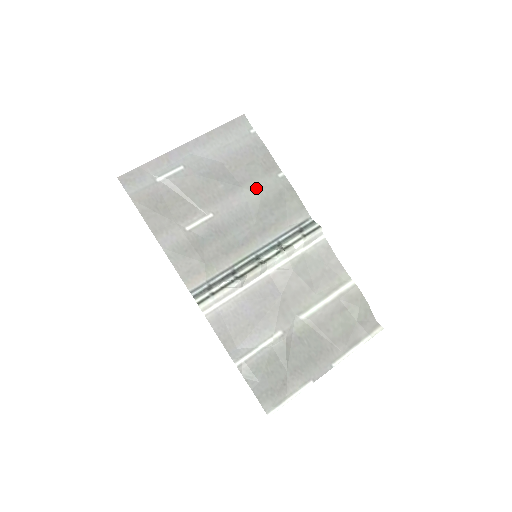
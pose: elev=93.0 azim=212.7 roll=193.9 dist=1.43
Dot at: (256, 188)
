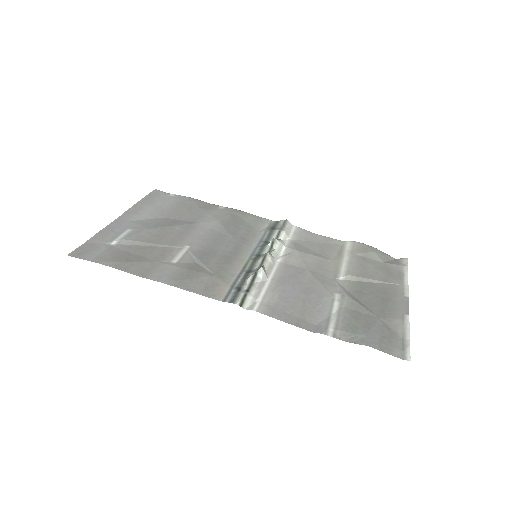
Dot at: (209, 219)
